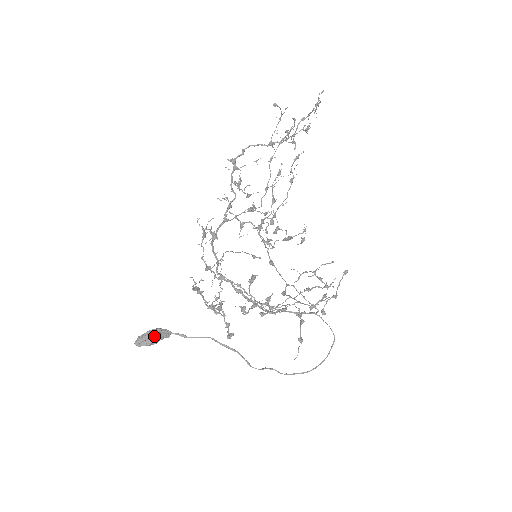
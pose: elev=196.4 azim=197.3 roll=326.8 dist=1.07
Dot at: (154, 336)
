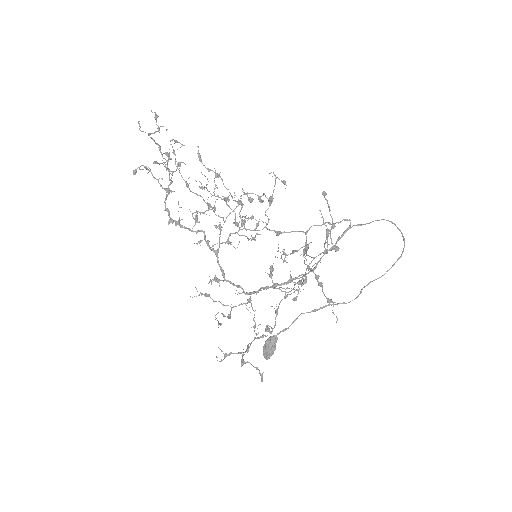
Dot at: (268, 348)
